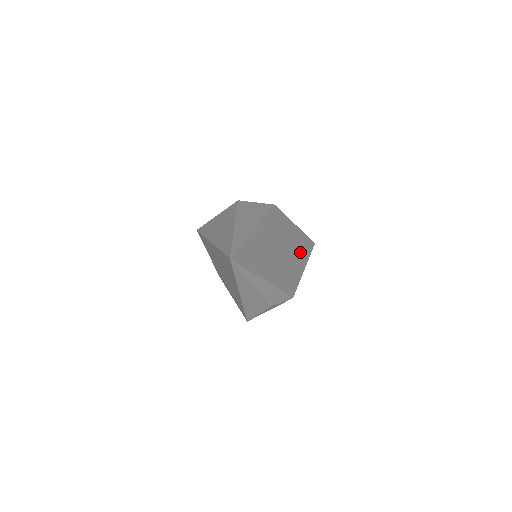
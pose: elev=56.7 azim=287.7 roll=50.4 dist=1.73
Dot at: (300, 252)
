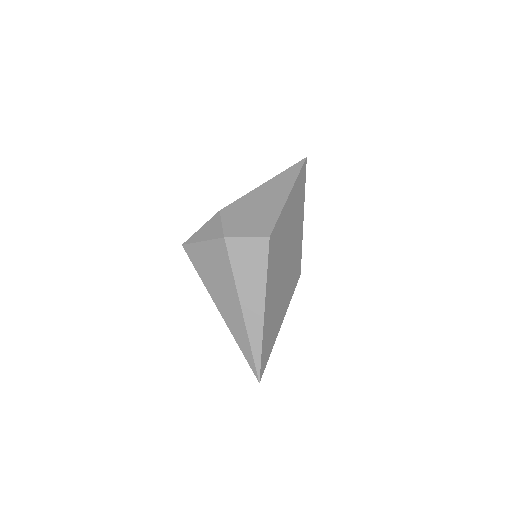
Dot at: (297, 213)
